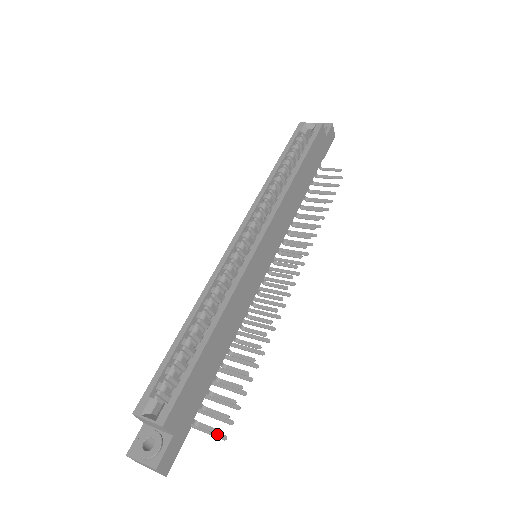
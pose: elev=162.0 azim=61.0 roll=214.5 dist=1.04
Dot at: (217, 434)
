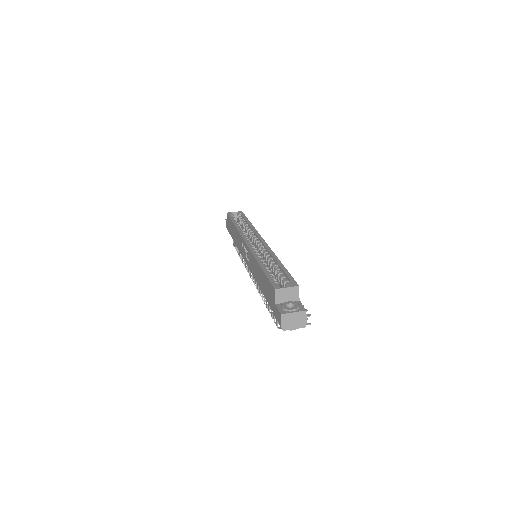
Dot at: (309, 315)
